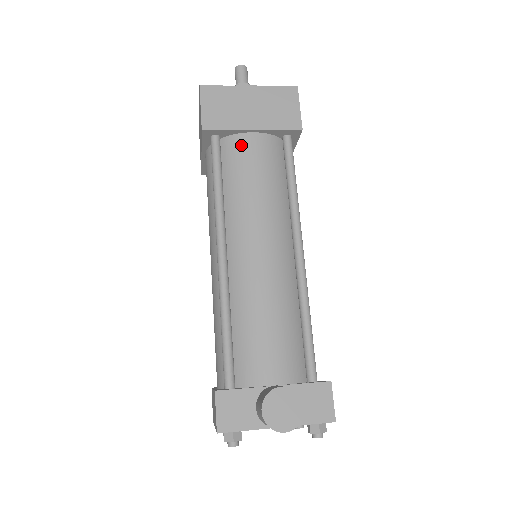
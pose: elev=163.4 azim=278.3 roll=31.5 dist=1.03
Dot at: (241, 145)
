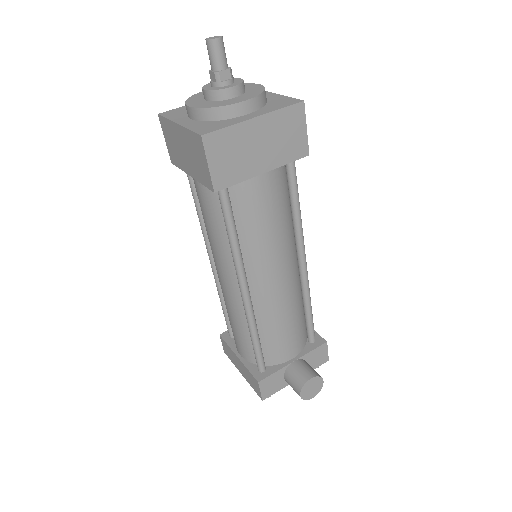
Dot at: (251, 189)
